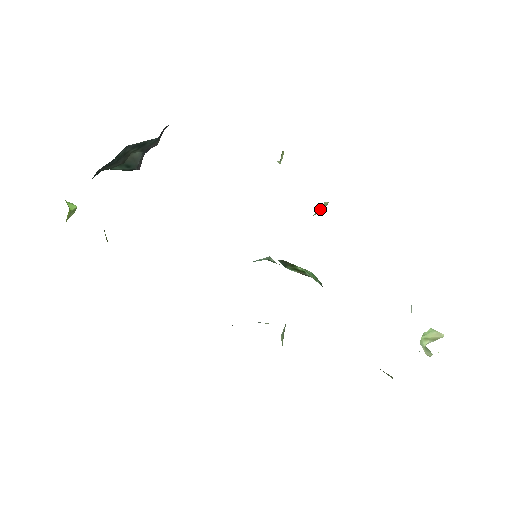
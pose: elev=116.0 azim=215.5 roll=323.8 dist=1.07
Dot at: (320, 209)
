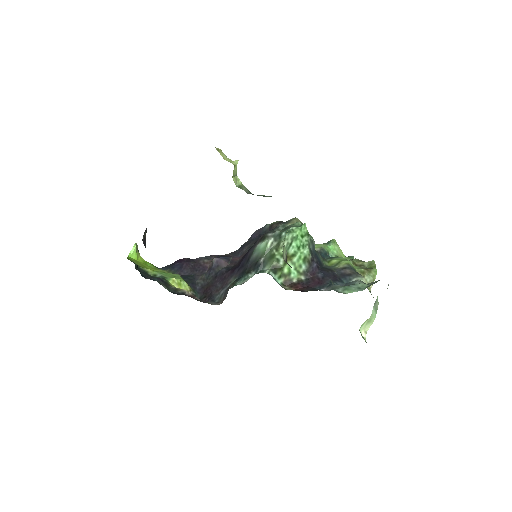
Dot at: occluded
